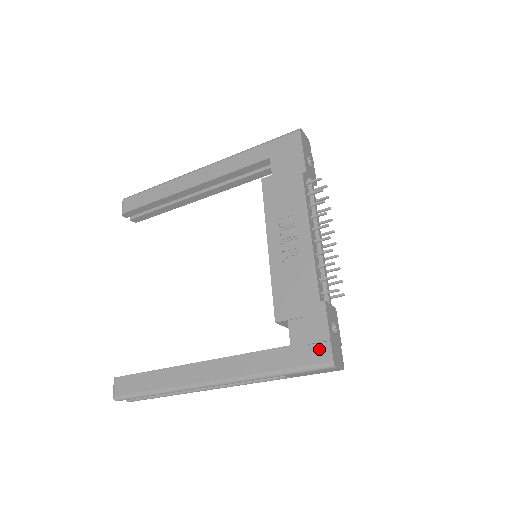
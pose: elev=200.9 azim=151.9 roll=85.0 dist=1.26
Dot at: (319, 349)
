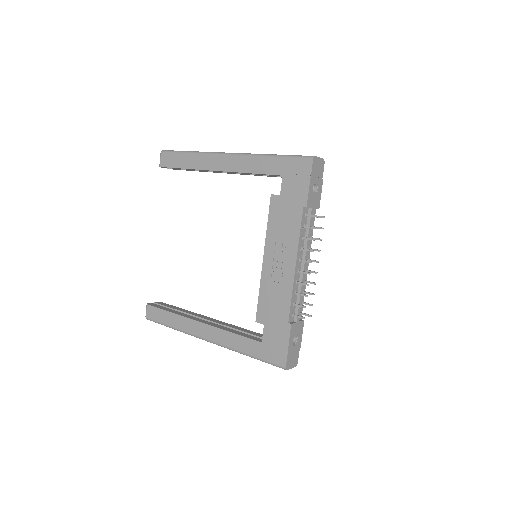
Dot at: (279, 355)
